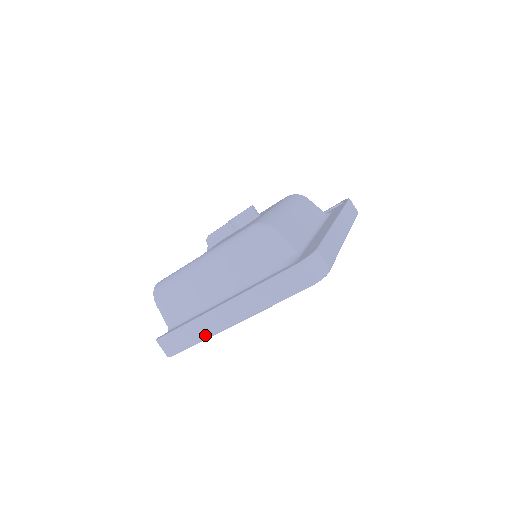
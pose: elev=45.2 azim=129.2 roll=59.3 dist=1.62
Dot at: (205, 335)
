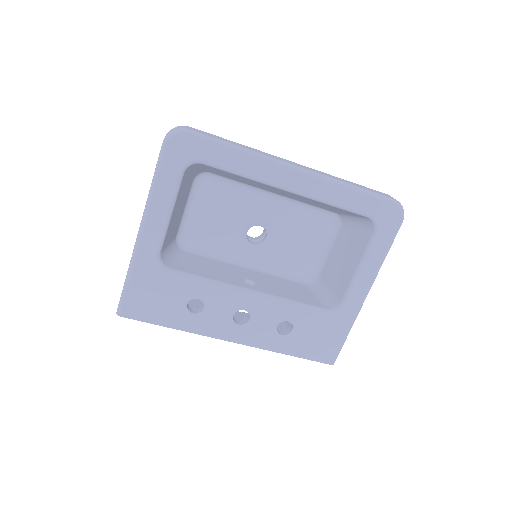
Dot at: (130, 264)
